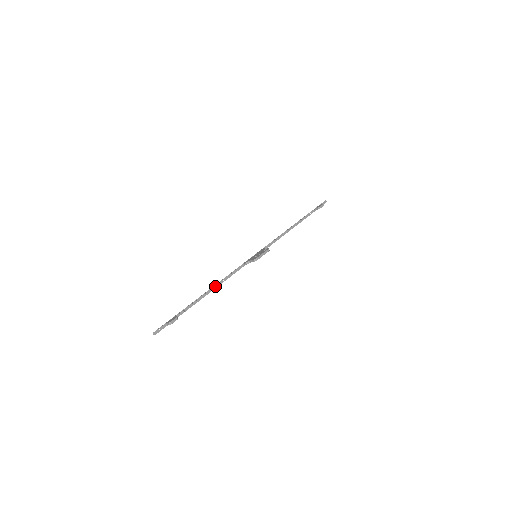
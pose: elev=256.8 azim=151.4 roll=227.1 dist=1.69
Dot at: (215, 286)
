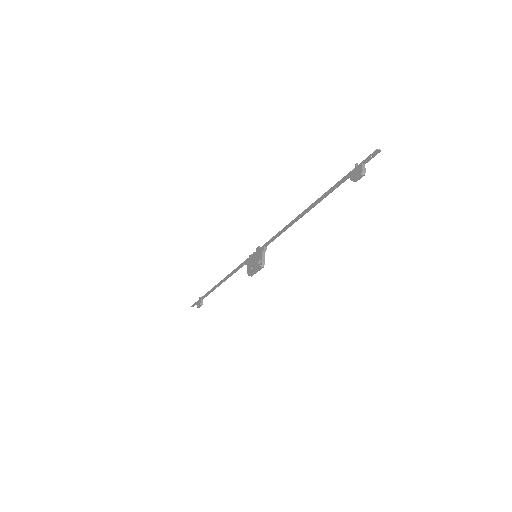
Dot at: (223, 281)
